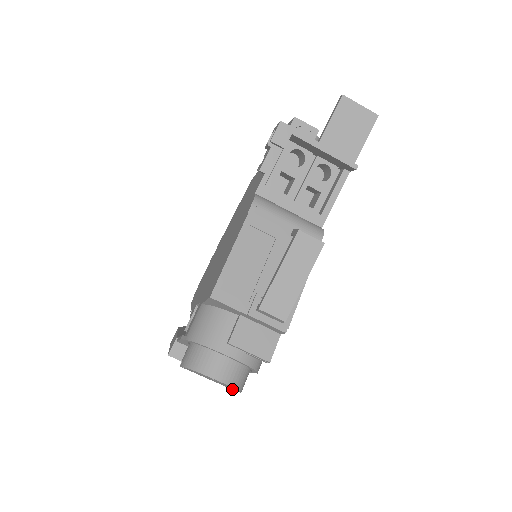
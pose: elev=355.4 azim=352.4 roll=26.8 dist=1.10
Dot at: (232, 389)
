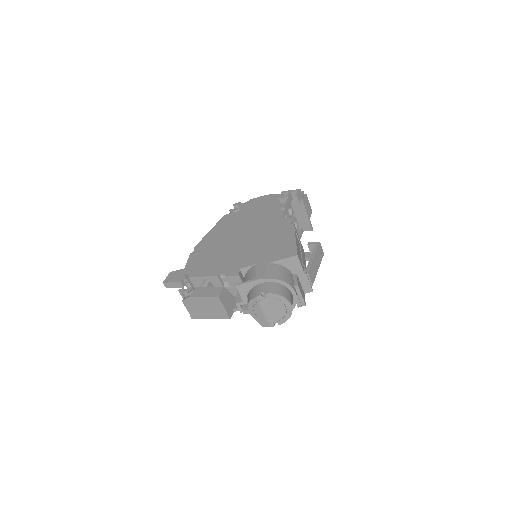
Dot at: (272, 323)
